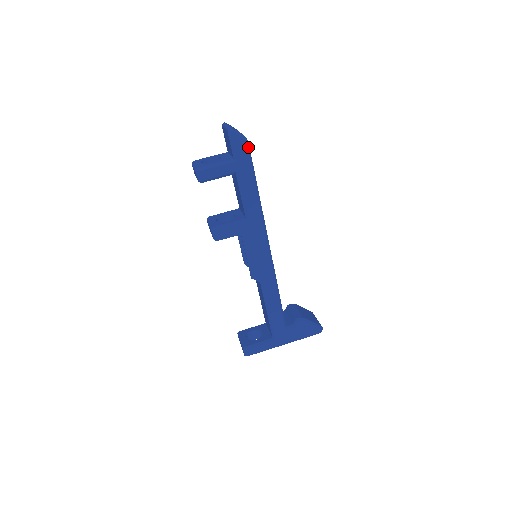
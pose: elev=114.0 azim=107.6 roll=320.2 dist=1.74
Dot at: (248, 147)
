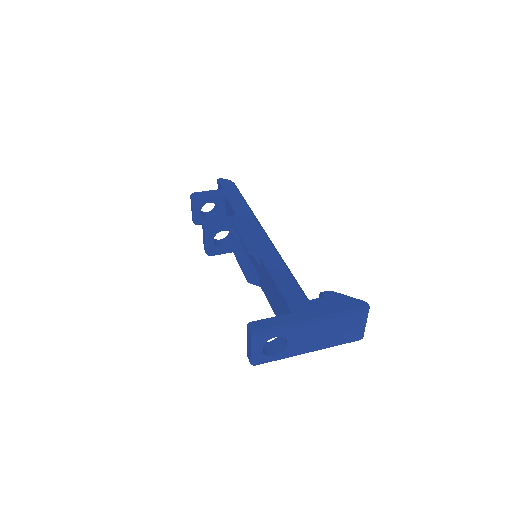
Dot at: (234, 184)
